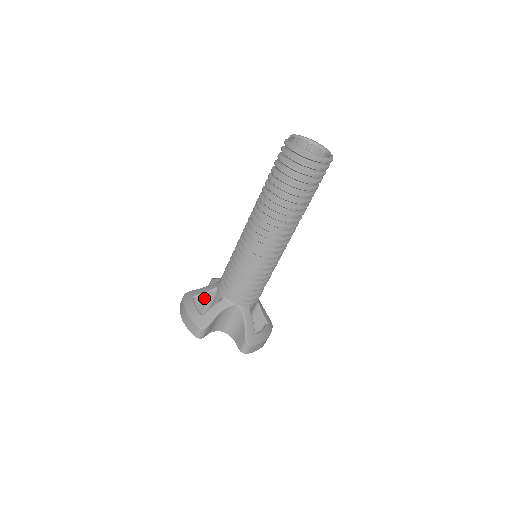
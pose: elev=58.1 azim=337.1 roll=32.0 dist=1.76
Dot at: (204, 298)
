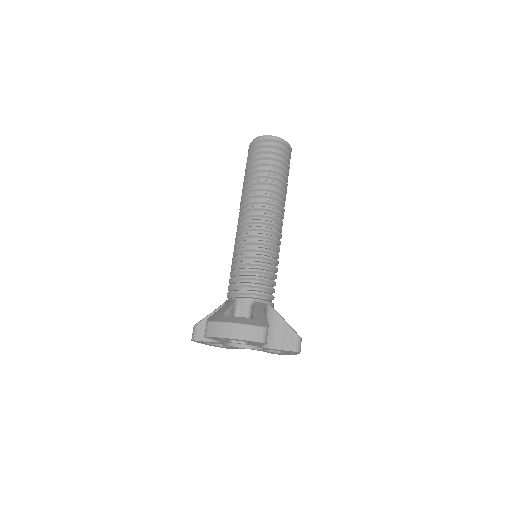
Dot at: occluded
